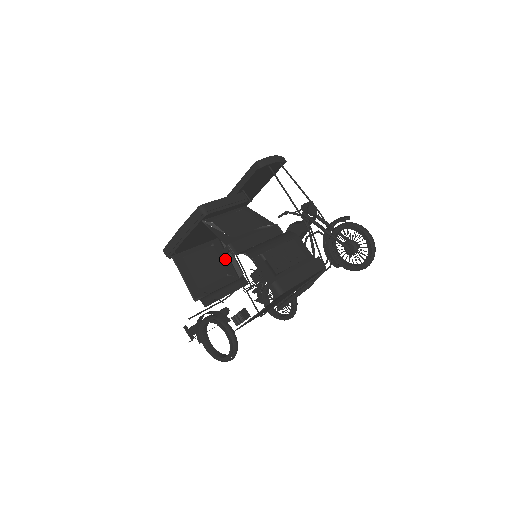
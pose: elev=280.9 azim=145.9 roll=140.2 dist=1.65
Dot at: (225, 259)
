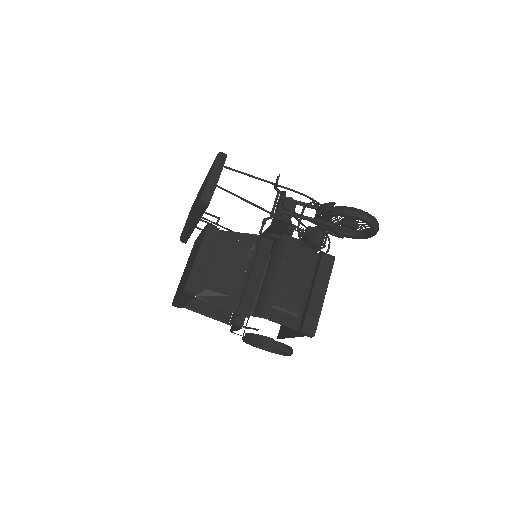
Dot at: occluded
